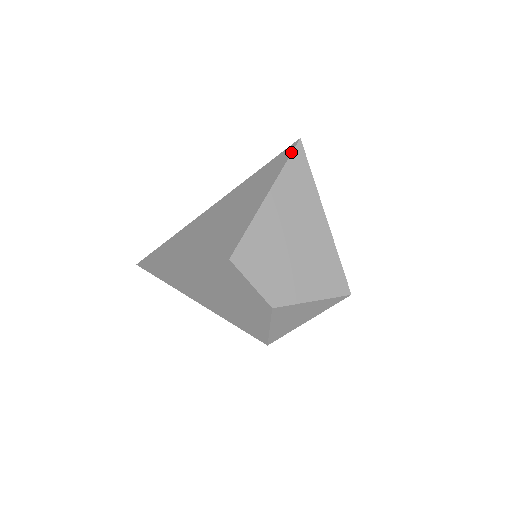
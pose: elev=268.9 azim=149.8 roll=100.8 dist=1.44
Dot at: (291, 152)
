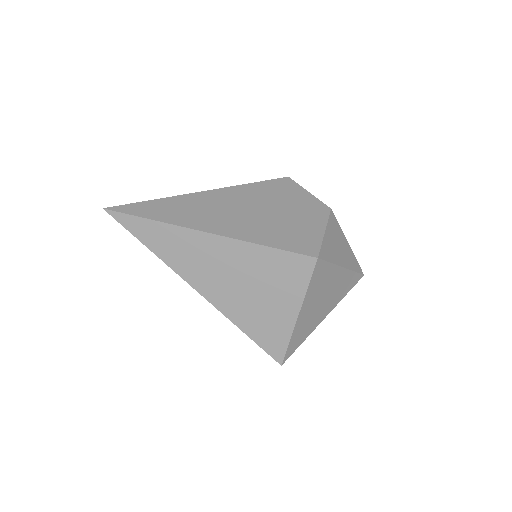
Dot at: occluded
